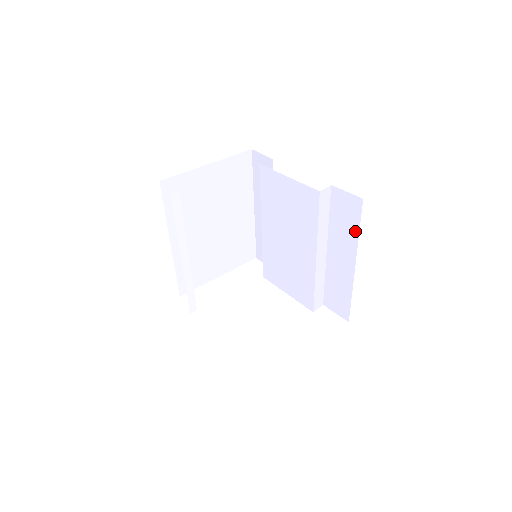
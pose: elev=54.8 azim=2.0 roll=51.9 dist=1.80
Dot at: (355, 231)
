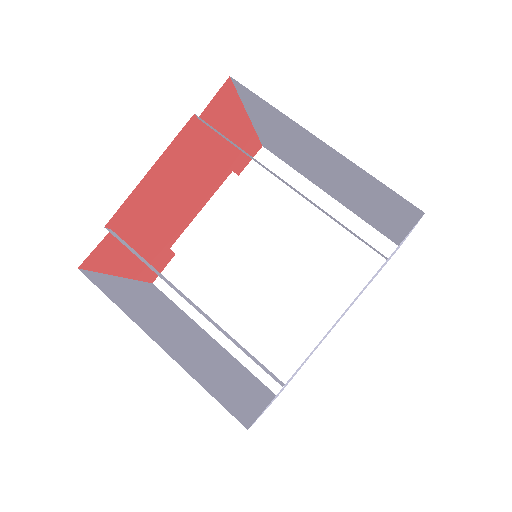
Dot at: (290, 173)
